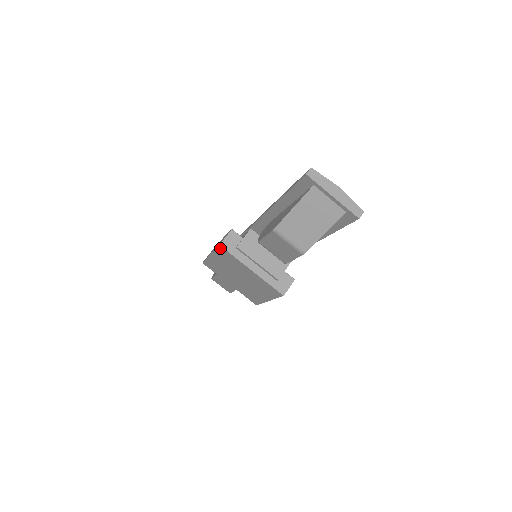
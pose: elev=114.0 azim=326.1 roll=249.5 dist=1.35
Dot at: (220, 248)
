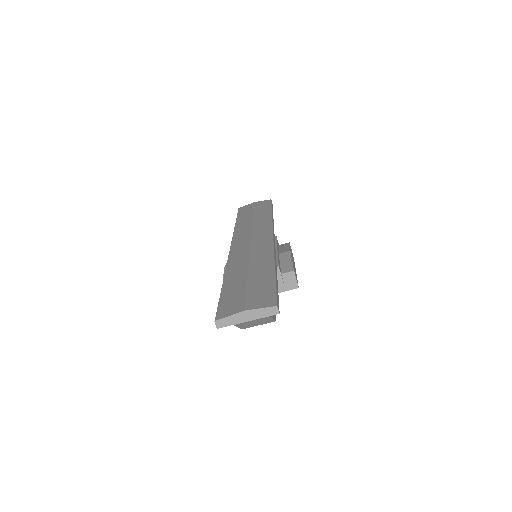
Dot at: occluded
